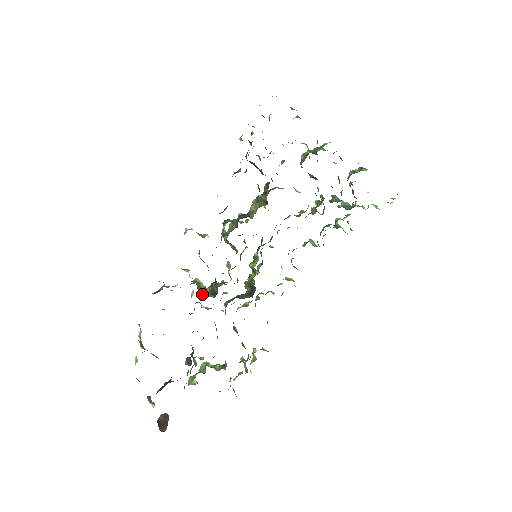
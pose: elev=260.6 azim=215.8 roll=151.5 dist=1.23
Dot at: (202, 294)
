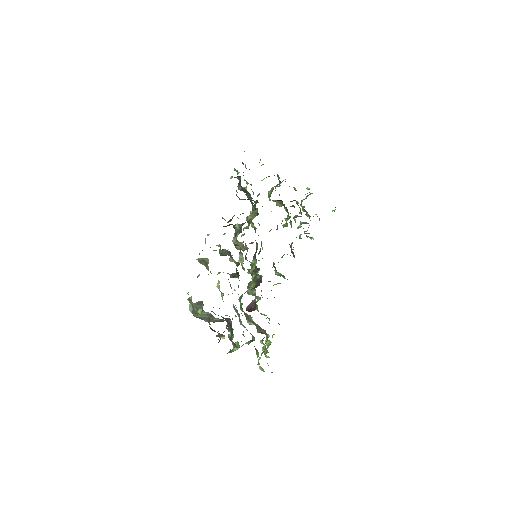
Dot at: (230, 275)
